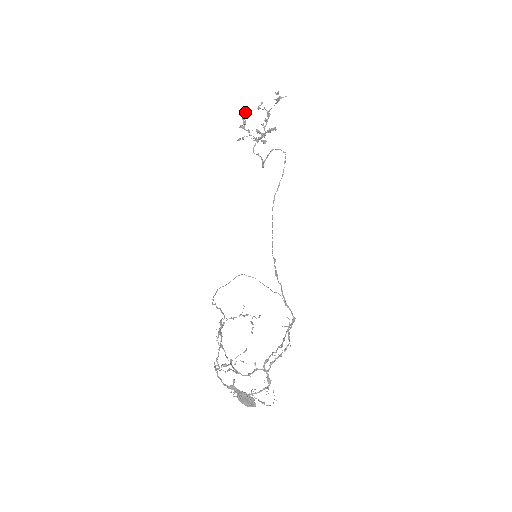
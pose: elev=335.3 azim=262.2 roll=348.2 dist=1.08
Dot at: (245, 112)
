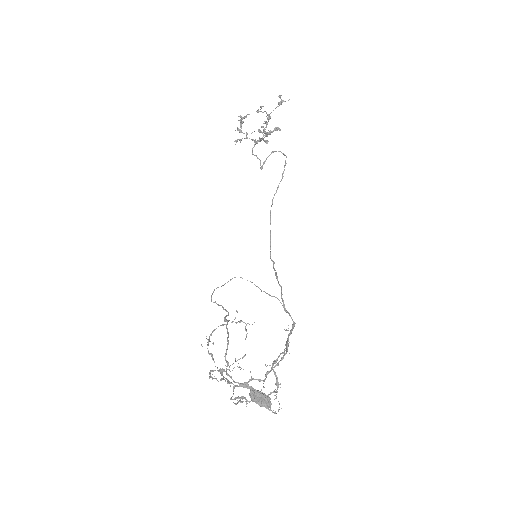
Dot at: (241, 117)
